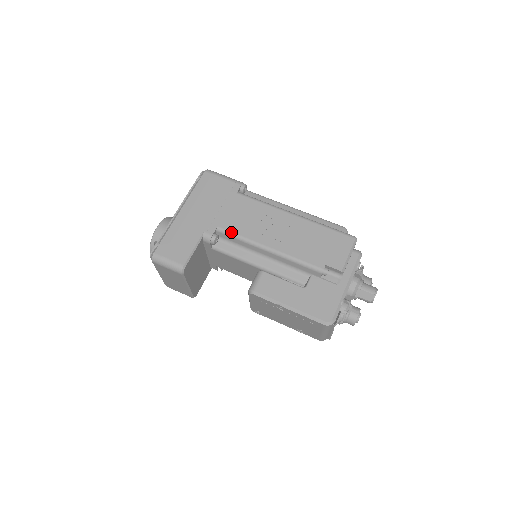
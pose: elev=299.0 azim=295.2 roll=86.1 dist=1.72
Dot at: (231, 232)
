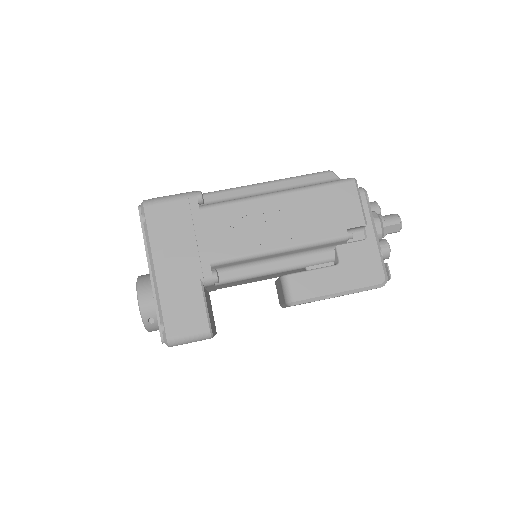
Dot at: (229, 259)
